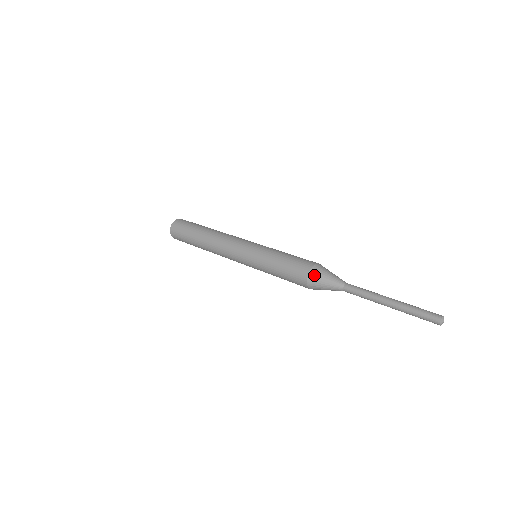
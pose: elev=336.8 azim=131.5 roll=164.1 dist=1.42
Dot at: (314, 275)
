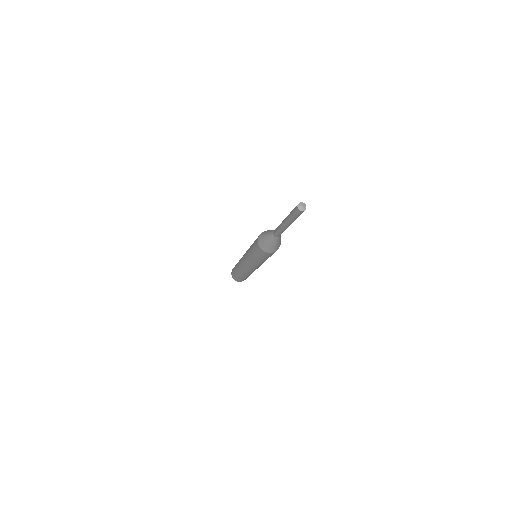
Dot at: (260, 243)
